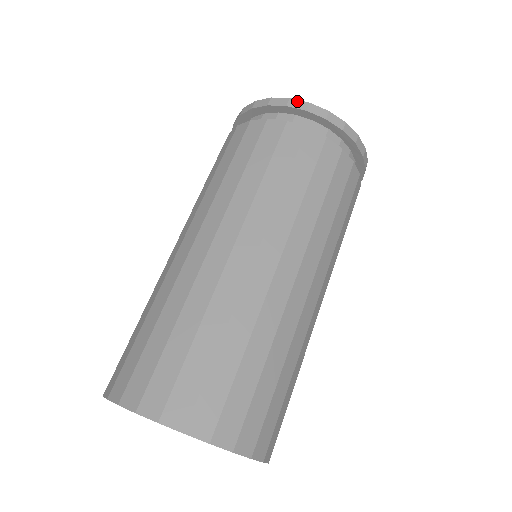
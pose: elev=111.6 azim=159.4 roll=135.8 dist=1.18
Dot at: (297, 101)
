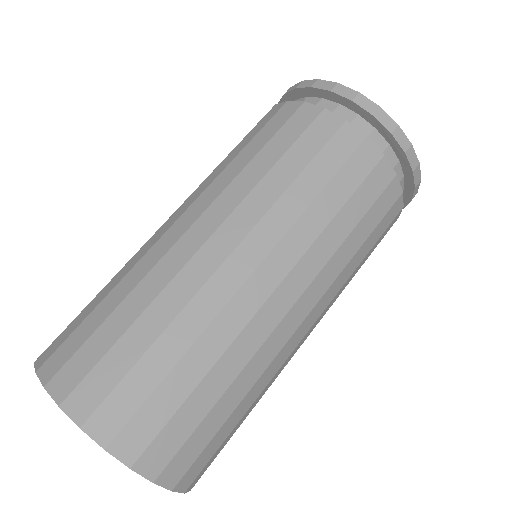
Dot at: (345, 88)
